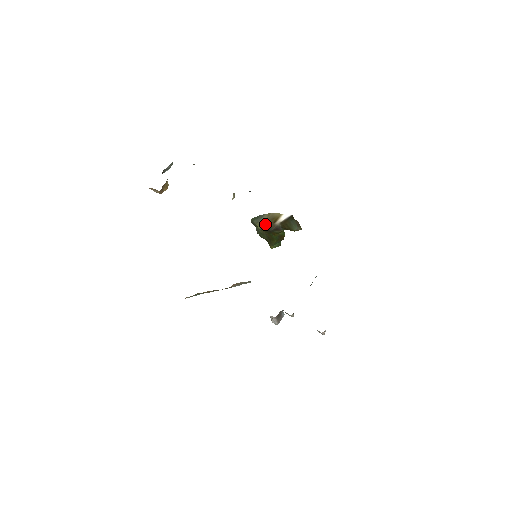
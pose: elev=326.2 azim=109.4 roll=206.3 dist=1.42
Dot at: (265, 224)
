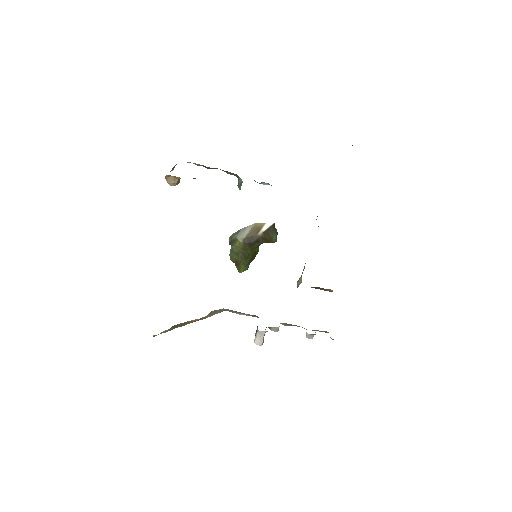
Dot at: (248, 236)
